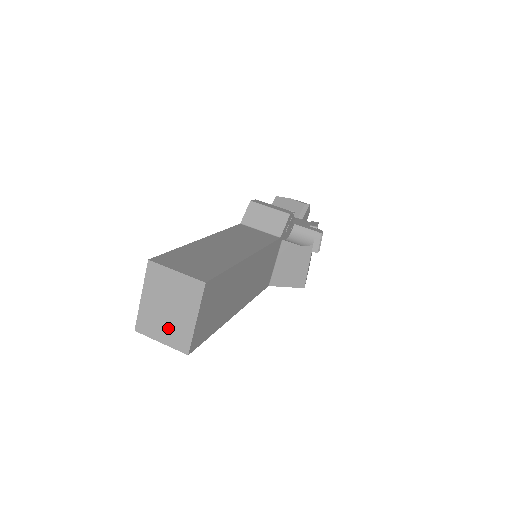
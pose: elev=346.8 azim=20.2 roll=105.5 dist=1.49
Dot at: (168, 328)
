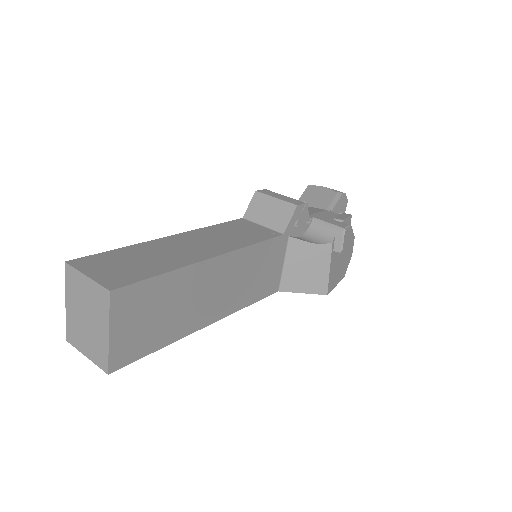
Dot at: (89, 341)
